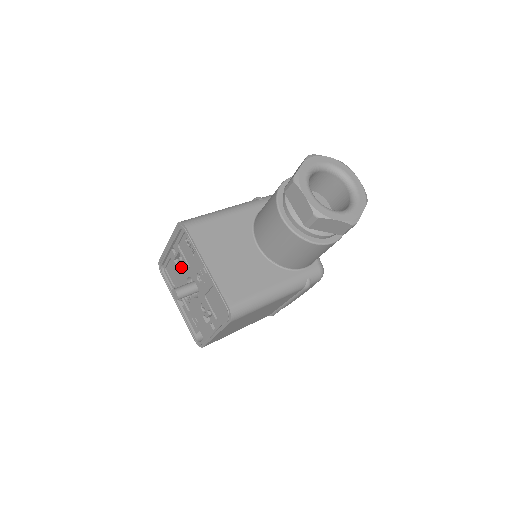
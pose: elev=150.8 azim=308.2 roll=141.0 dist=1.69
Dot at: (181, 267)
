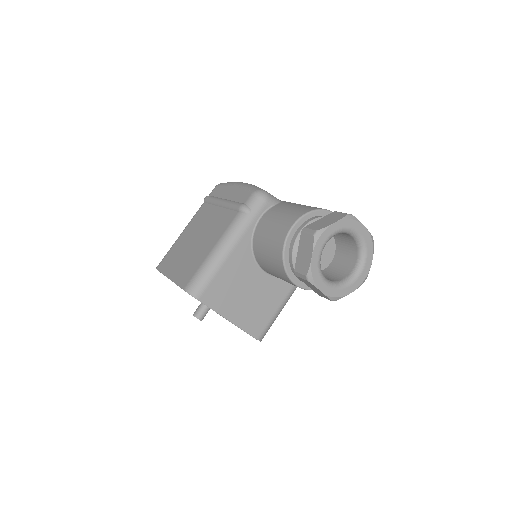
Dot at: occluded
